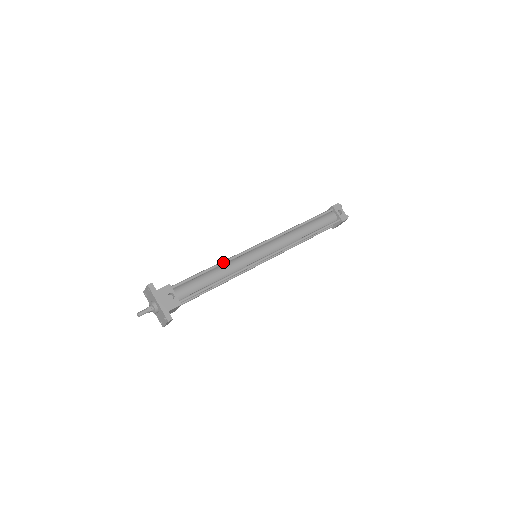
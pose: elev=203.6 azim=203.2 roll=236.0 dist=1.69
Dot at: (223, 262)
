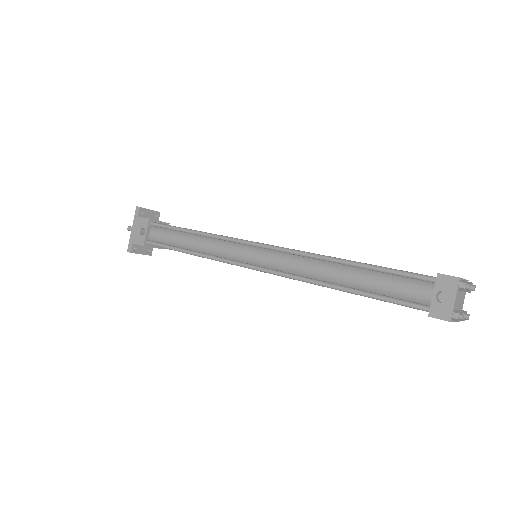
Dot at: (205, 234)
